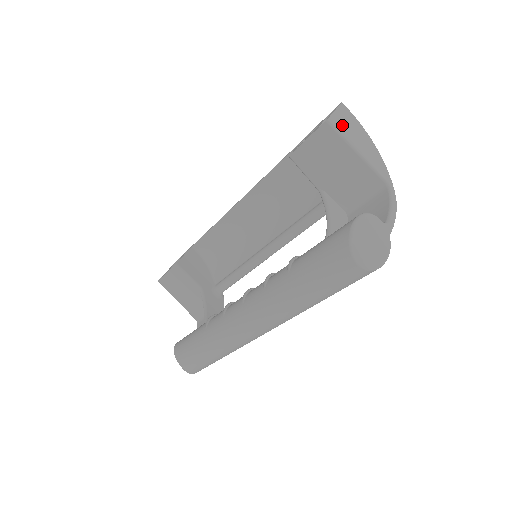
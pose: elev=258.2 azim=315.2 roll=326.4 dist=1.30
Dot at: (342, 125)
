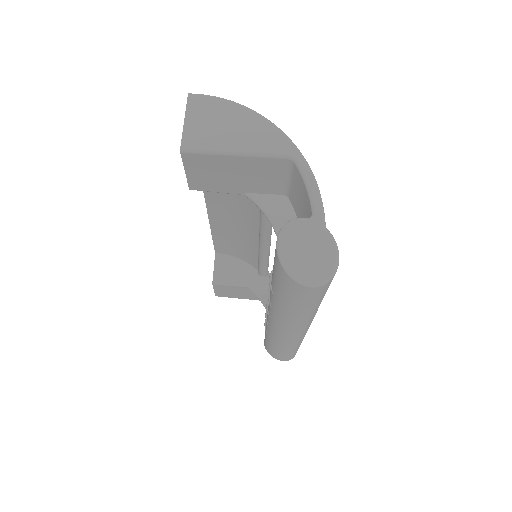
Dot at: (201, 134)
